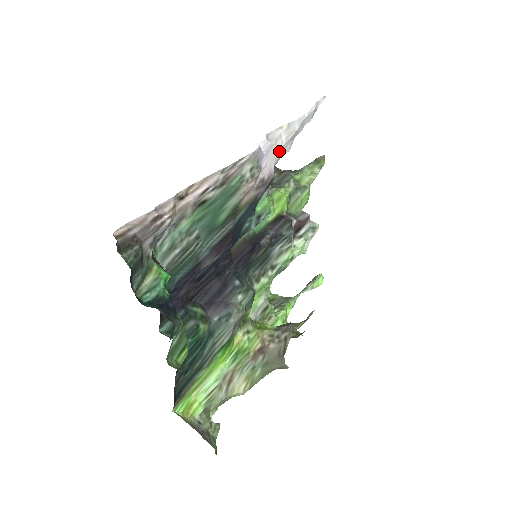
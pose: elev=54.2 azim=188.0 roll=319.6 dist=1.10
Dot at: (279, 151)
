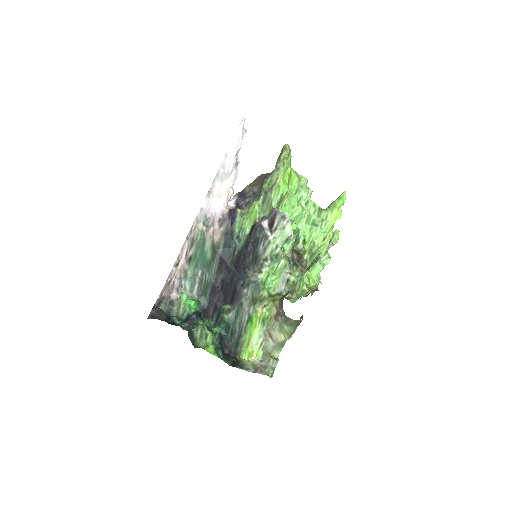
Dot at: (220, 195)
